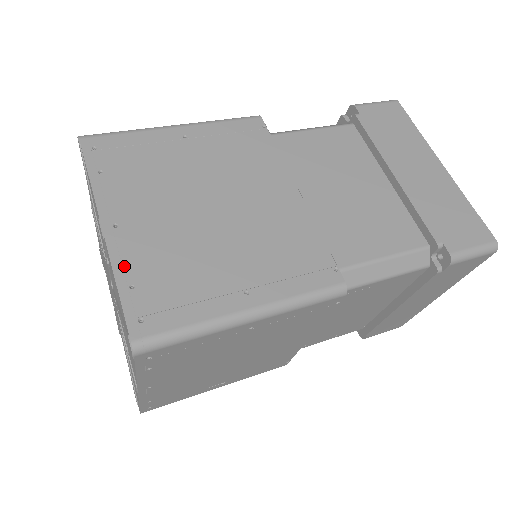
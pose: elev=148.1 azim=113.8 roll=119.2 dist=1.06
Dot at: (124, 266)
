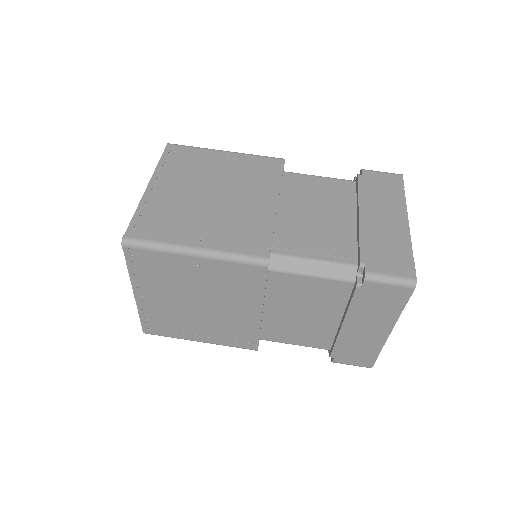
Dot at: (144, 312)
